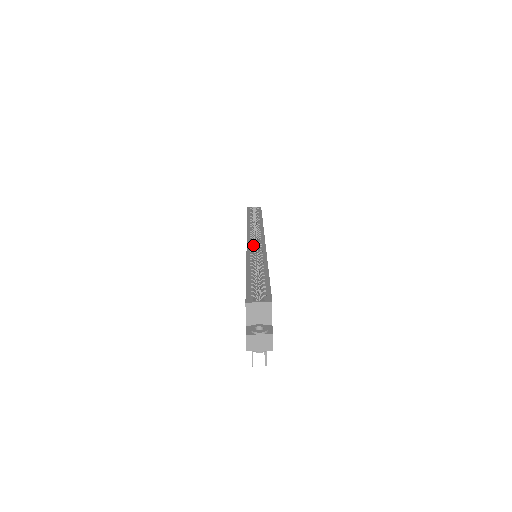
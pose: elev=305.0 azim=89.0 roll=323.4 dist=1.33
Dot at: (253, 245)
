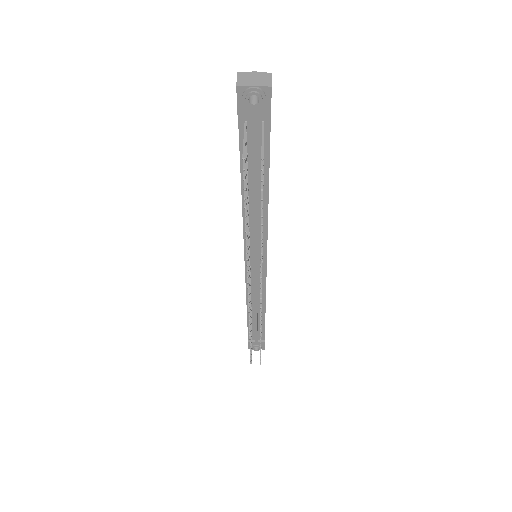
Dot at: occluded
